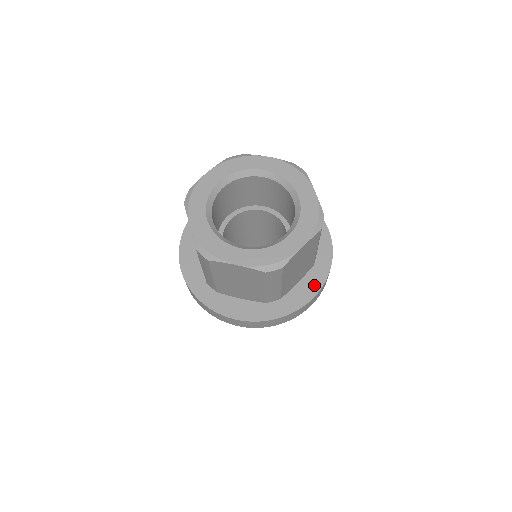
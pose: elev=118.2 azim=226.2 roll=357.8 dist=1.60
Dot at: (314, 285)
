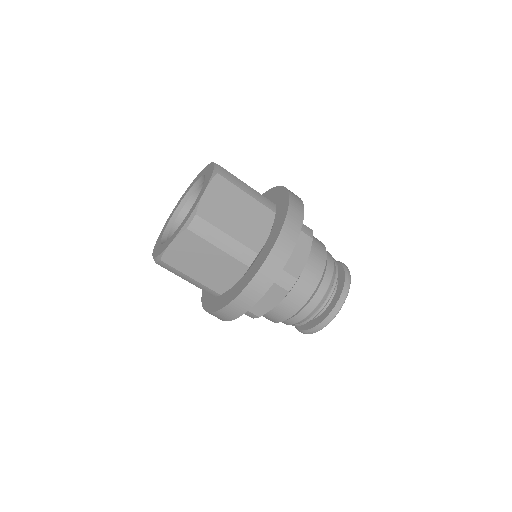
Dot at: (241, 287)
